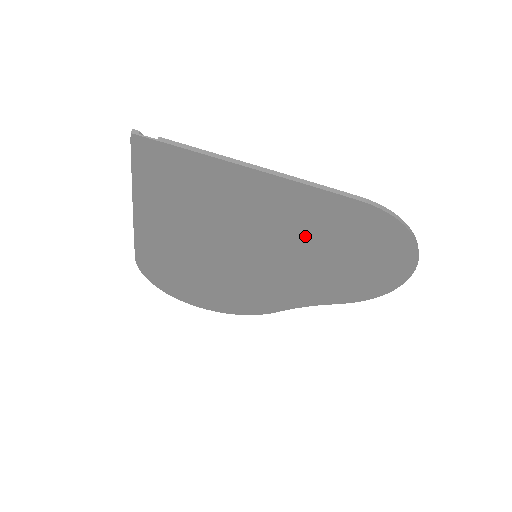
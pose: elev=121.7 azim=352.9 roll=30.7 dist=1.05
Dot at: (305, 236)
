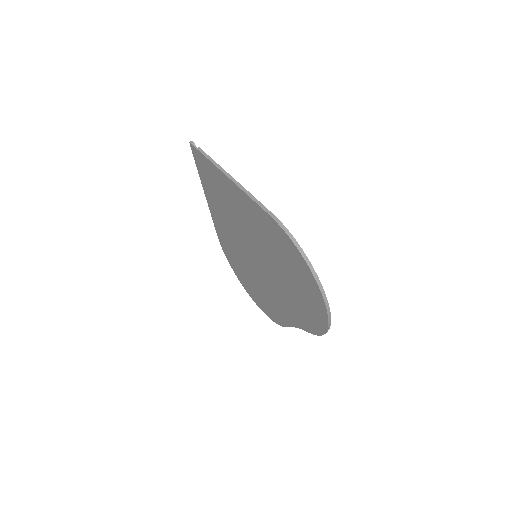
Dot at: (264, 243)
